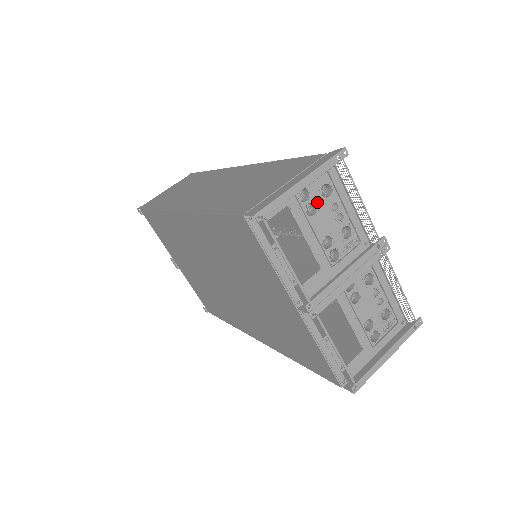
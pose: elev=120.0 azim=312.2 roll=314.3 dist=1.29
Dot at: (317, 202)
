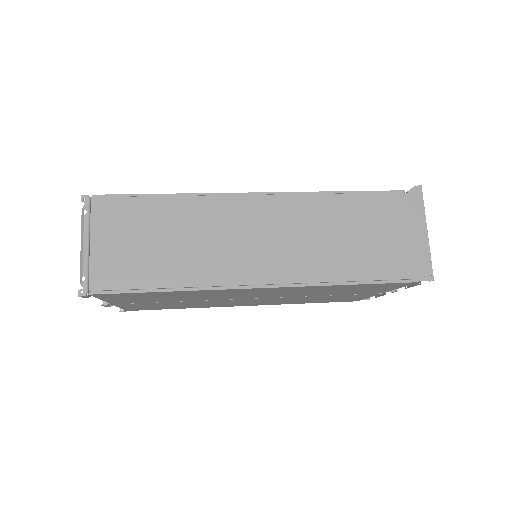
Dot at: occluded
